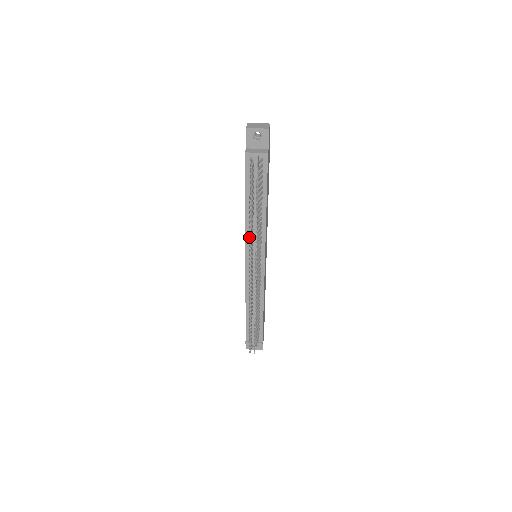
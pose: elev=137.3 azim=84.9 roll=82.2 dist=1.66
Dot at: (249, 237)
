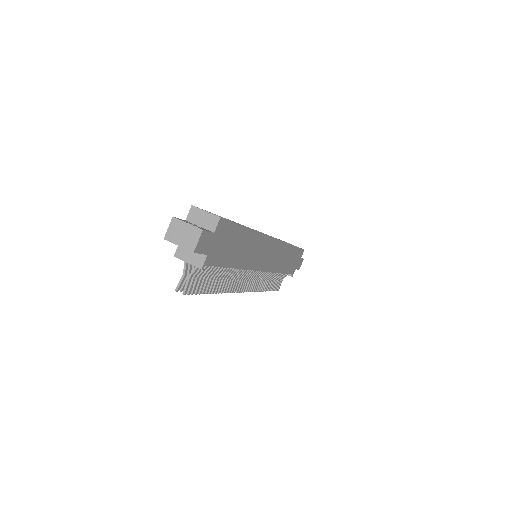
Dot at: occluded
